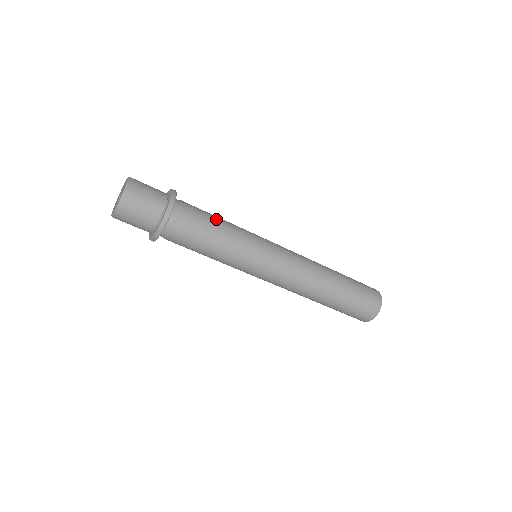
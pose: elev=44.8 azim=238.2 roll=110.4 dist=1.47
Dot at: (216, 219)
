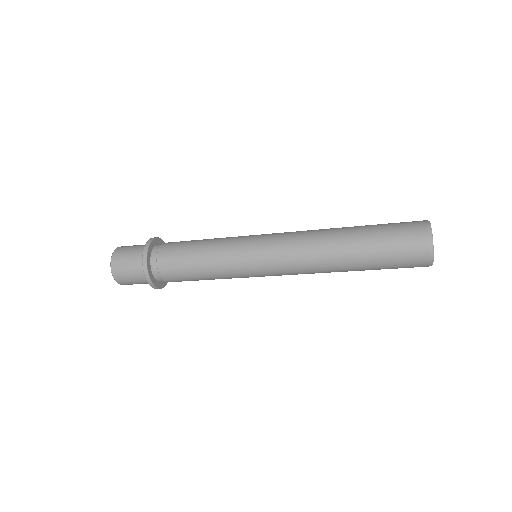
Dot at: (193, 267)
